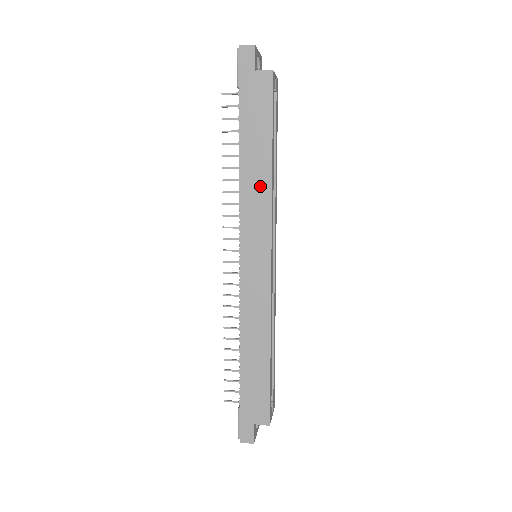
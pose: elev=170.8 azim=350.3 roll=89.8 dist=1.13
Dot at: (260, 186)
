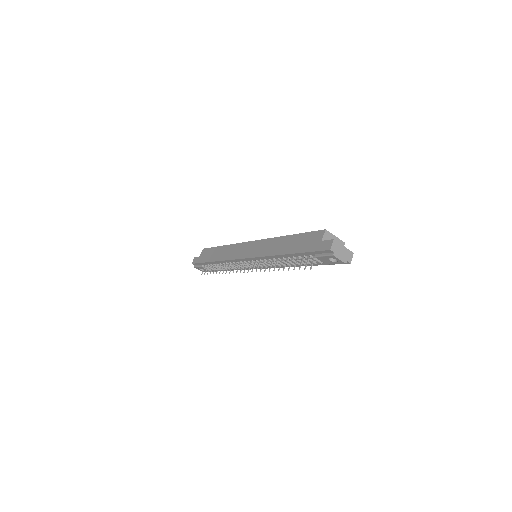
Dot at: (227, 250)
